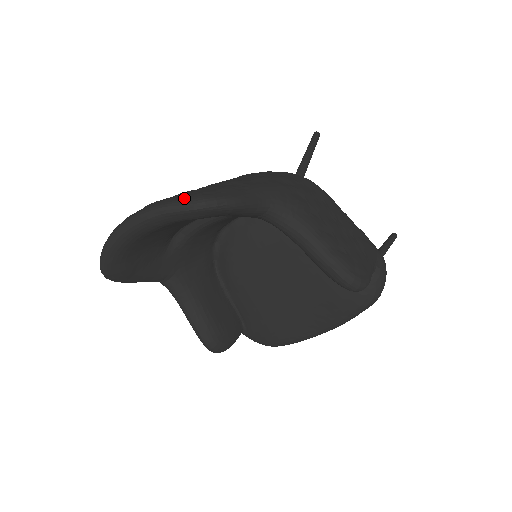
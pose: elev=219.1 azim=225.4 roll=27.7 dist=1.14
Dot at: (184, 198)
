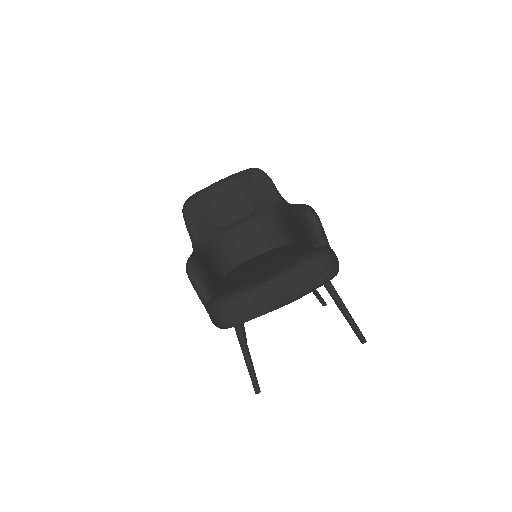
Dot at: occluded
